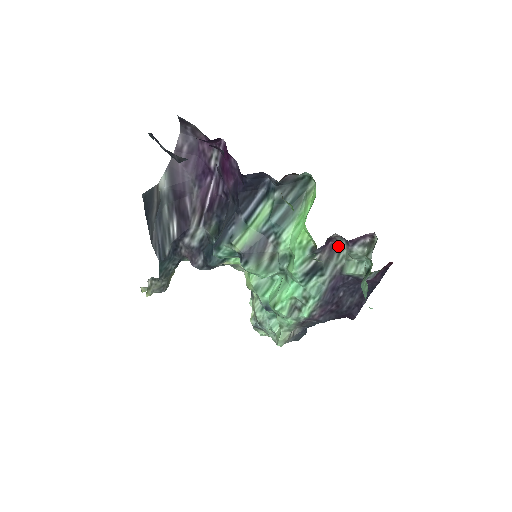
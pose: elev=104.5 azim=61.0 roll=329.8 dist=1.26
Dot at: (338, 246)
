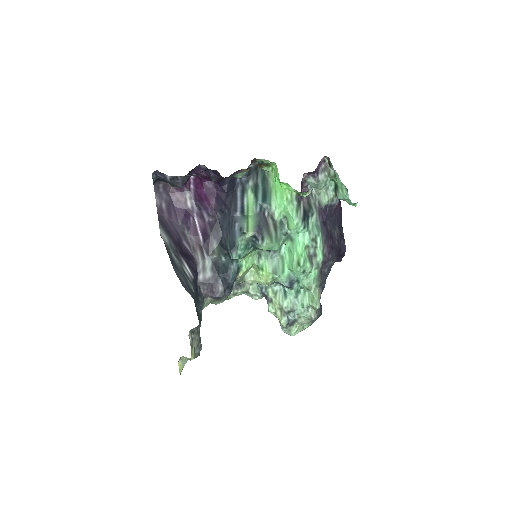
Dot at: (308, 190)
